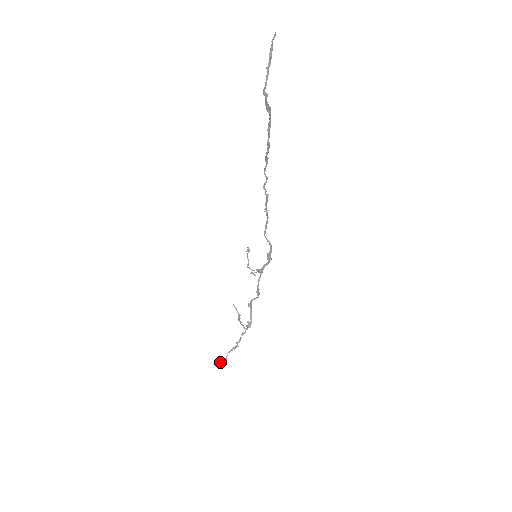
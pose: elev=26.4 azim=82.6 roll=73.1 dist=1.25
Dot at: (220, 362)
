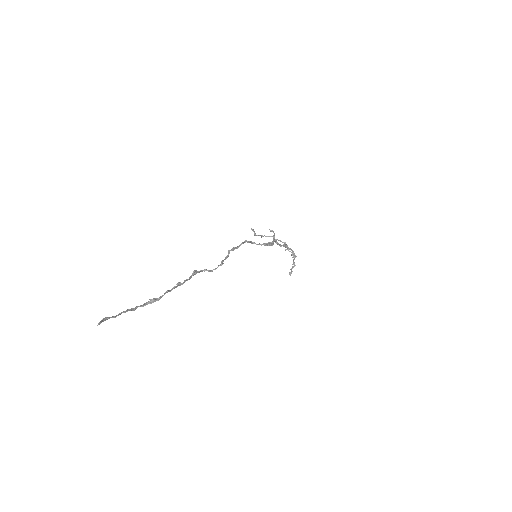
Dot at: (289, 274)
